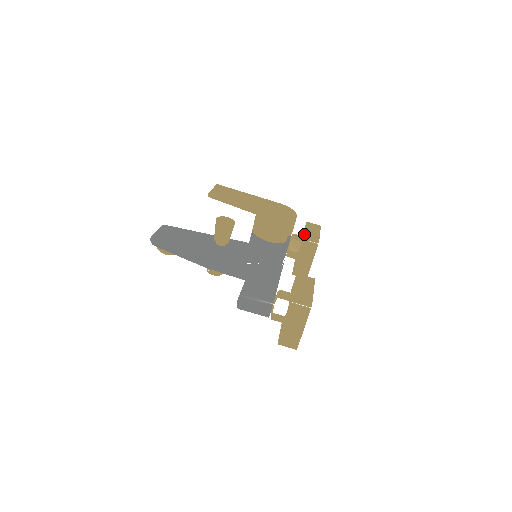
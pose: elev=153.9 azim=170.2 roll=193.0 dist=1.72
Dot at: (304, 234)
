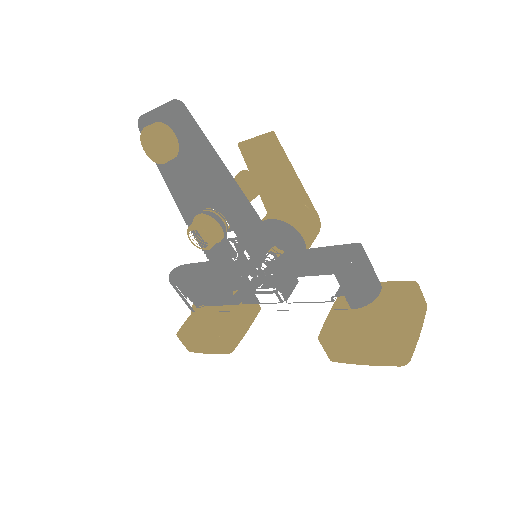
Dot at: occluded
